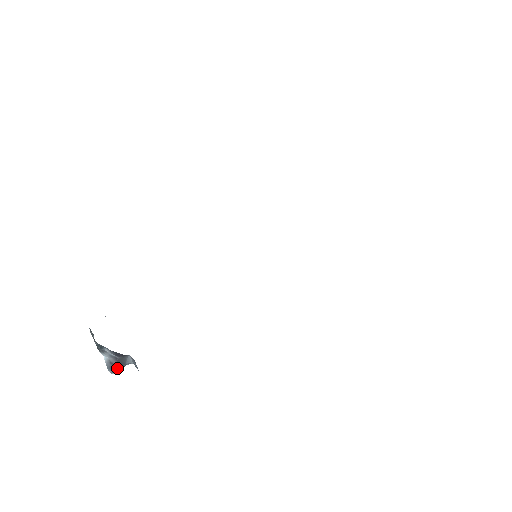
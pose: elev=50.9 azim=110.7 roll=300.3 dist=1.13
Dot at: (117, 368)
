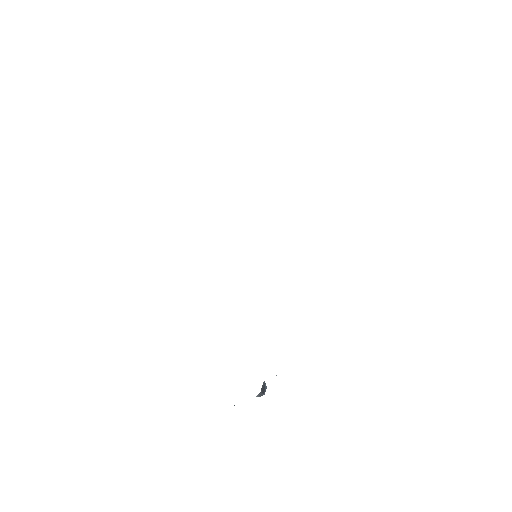
Dot at: (264, 390)
